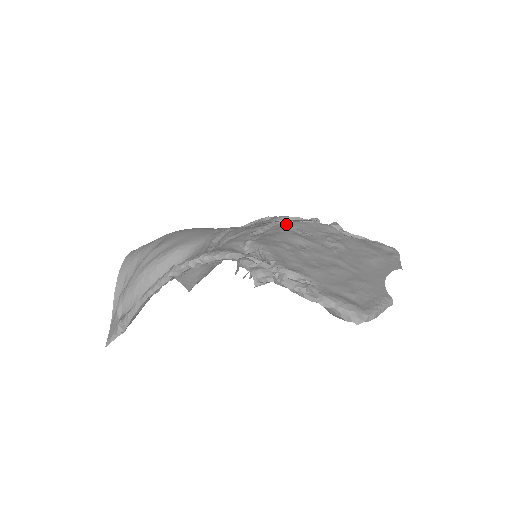
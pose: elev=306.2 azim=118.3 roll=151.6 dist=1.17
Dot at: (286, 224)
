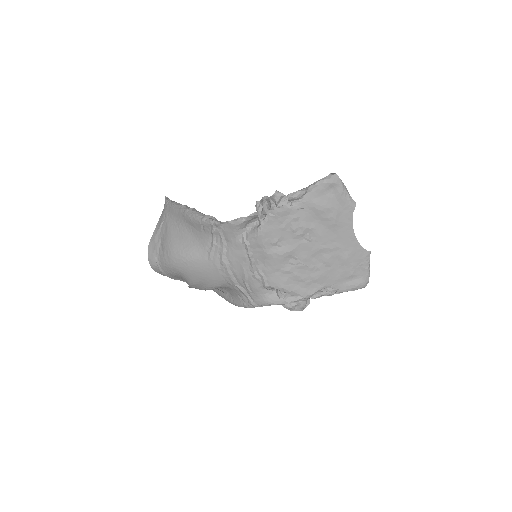
Dot at: (258, 244)
